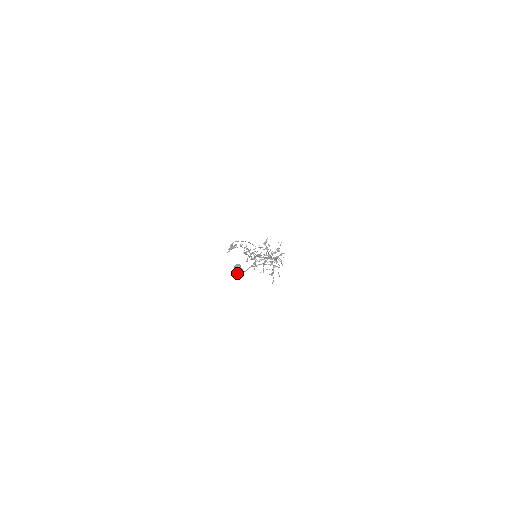
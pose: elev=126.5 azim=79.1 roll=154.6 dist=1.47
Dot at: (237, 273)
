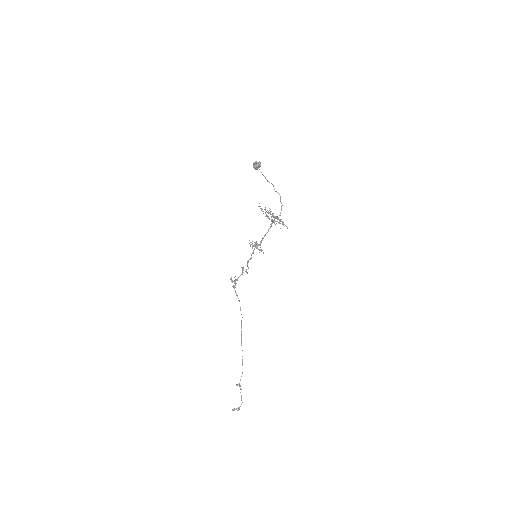
Dot at: (256, 162)
